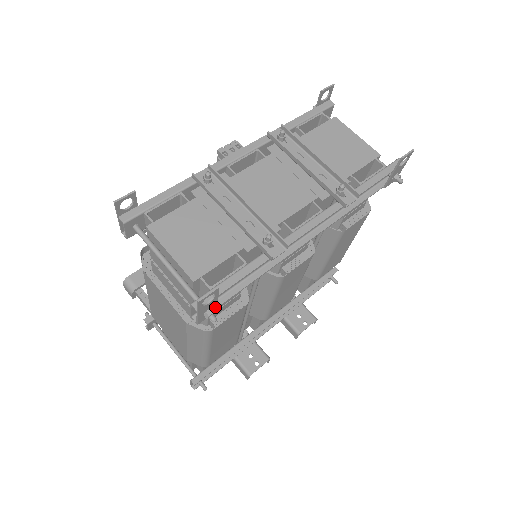
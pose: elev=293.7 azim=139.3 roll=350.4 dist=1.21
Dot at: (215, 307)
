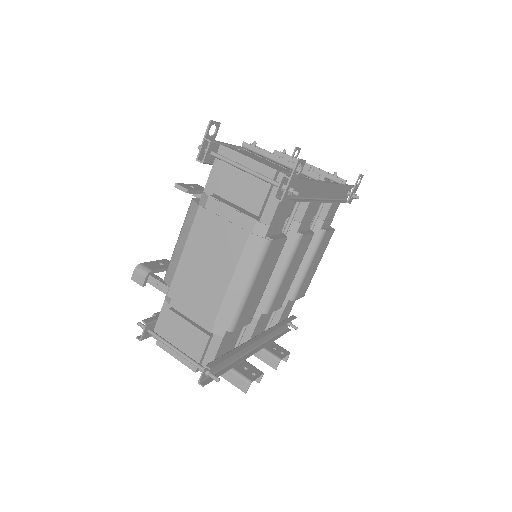
Dot at: occluded
